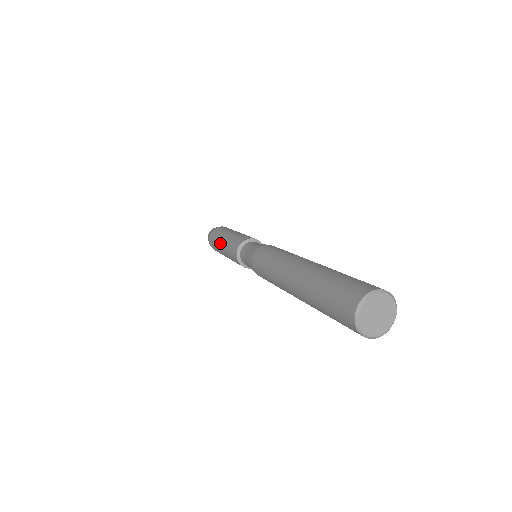
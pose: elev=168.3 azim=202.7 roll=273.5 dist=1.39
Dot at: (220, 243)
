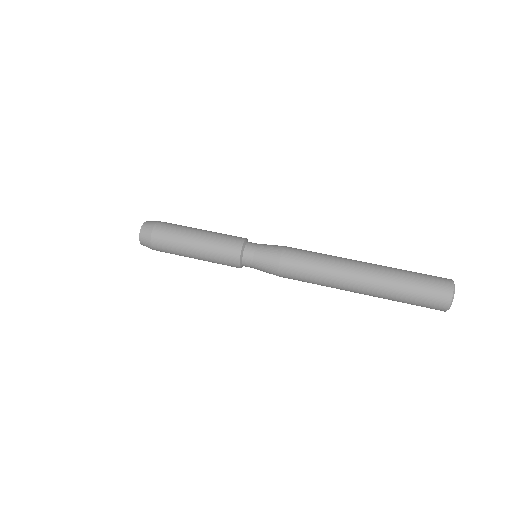
Dot at: occluded
